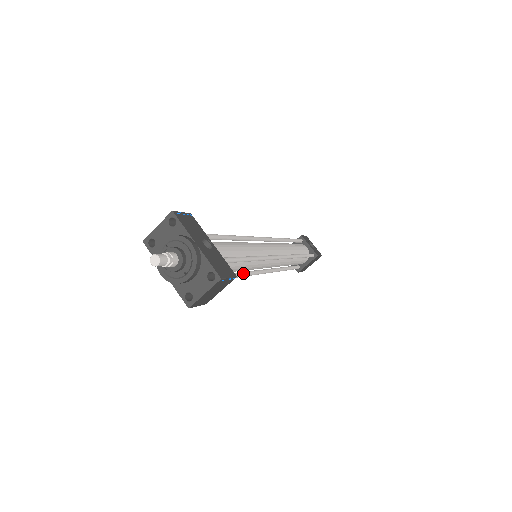
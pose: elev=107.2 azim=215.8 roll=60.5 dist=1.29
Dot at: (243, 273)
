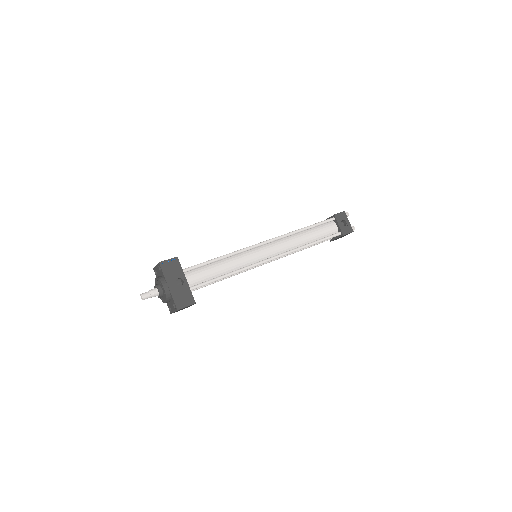
Dot at: occluded
